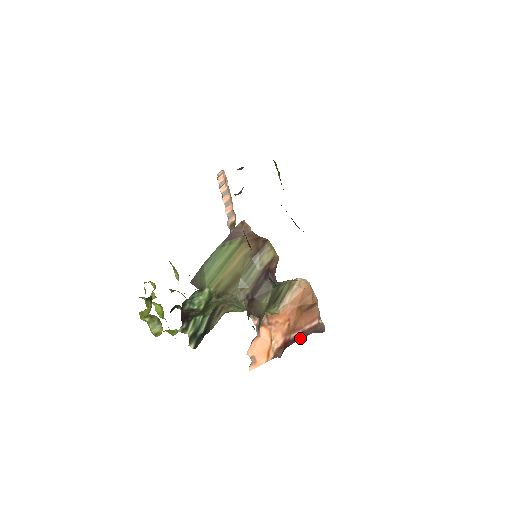
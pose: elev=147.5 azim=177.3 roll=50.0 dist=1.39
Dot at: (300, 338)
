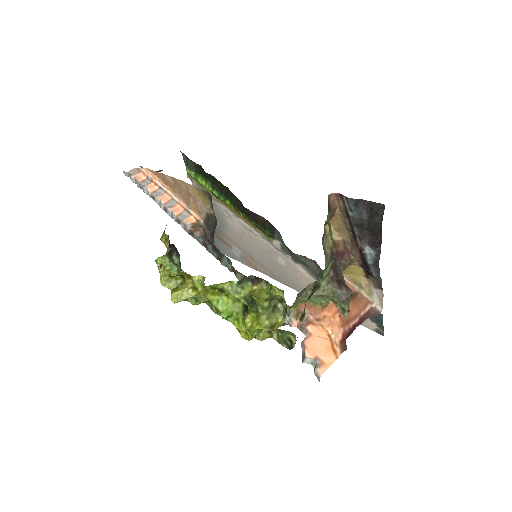
Dot at: occluded
